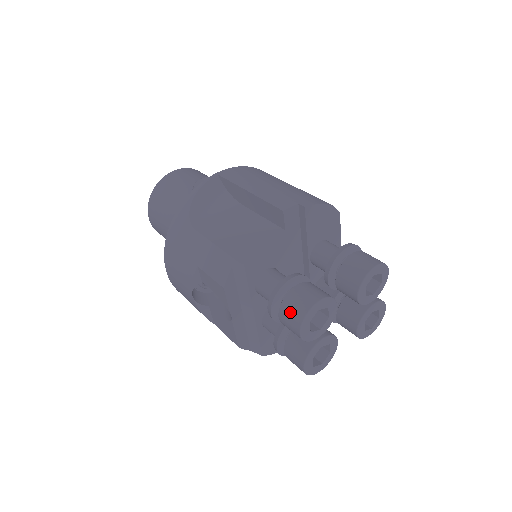
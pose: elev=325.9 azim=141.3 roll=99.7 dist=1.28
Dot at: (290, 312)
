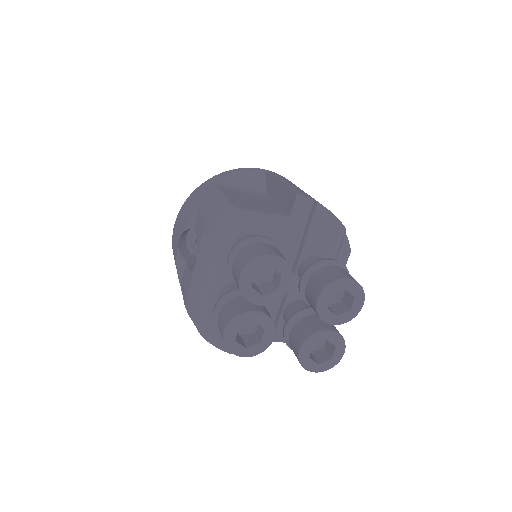
Dot at: (245, 255)
